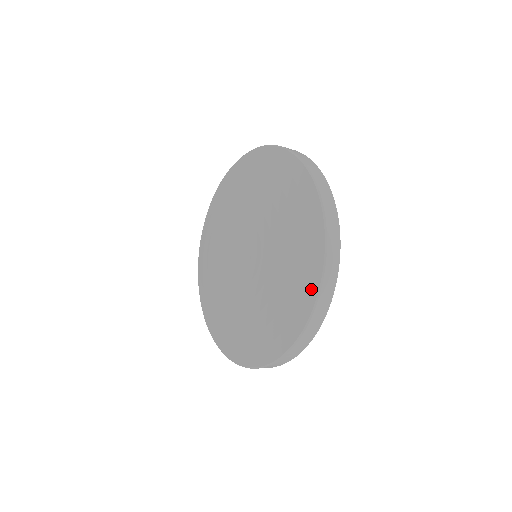
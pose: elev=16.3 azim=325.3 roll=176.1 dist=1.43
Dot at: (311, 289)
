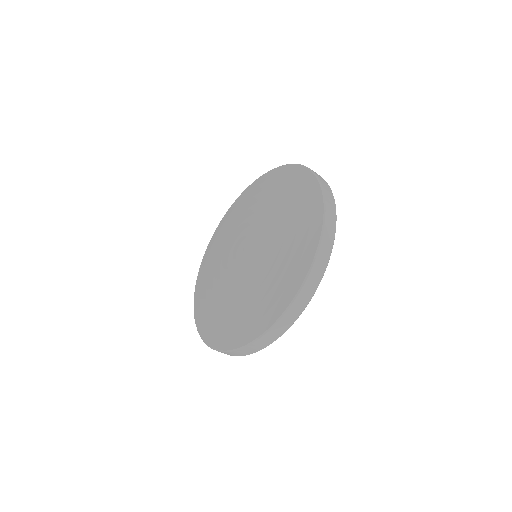
Dot at: (264, 323)
